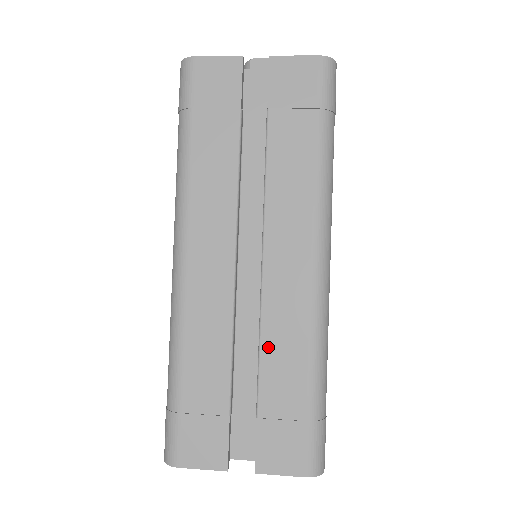
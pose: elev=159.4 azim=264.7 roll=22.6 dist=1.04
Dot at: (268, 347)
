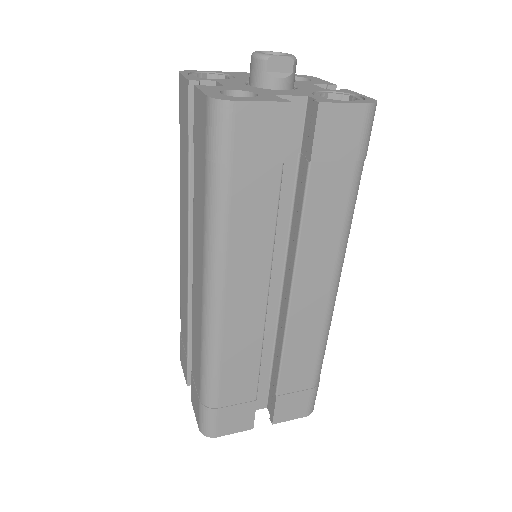
Dot at: (289, 353)
